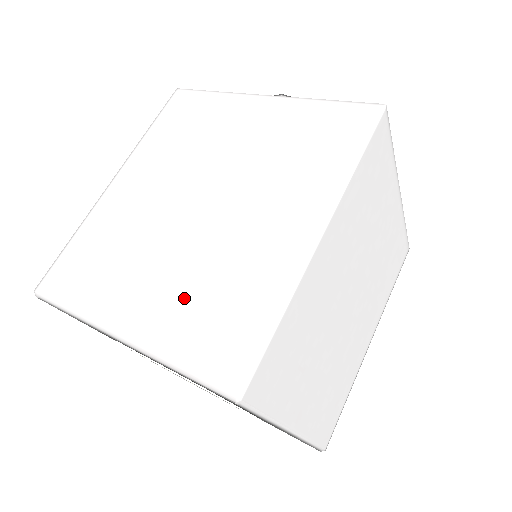
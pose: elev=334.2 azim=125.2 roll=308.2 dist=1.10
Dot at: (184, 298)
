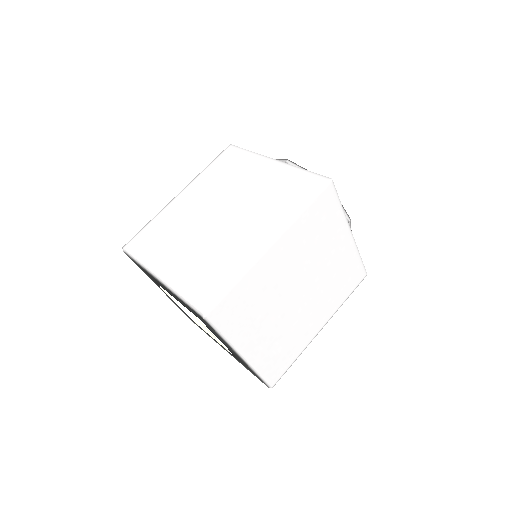
Dot at: (195, 264)
